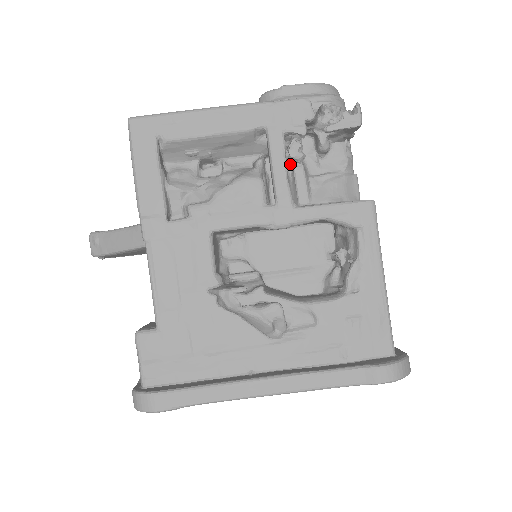
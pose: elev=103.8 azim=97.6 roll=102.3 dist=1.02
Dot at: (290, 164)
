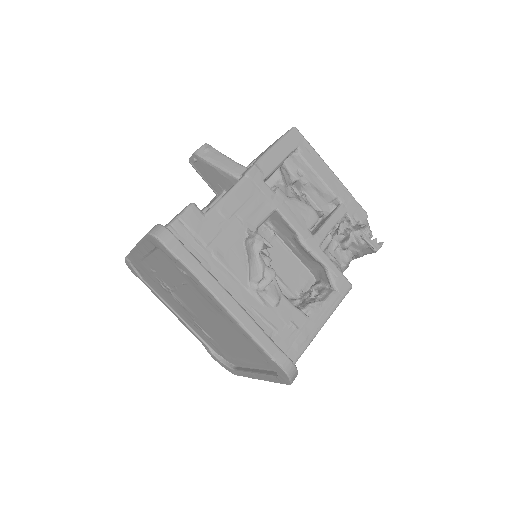
Dot at: (331, 231)
